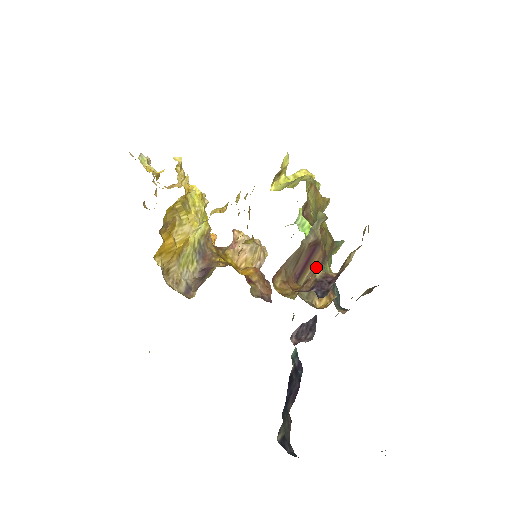
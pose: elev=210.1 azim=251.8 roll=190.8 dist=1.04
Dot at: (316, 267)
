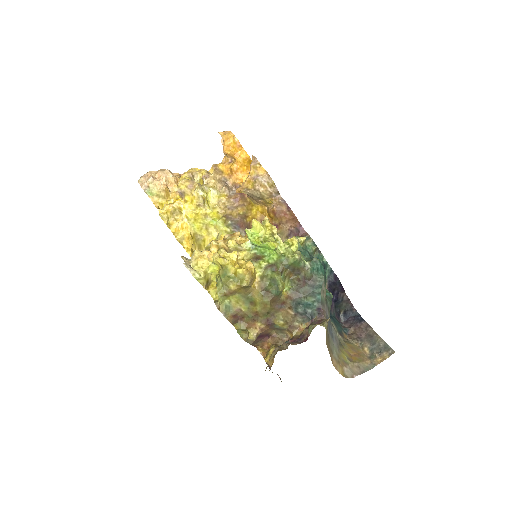
Dot at: (271, 329)
